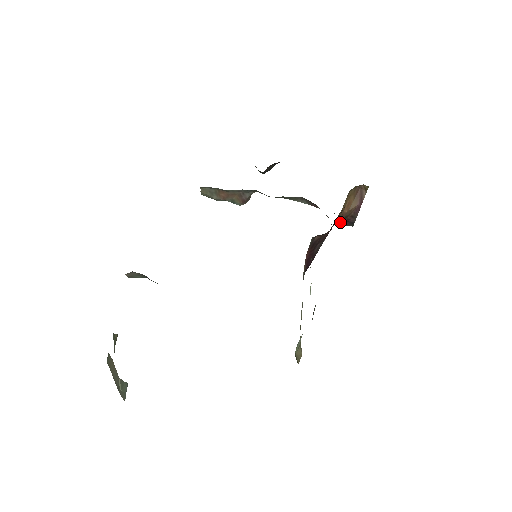
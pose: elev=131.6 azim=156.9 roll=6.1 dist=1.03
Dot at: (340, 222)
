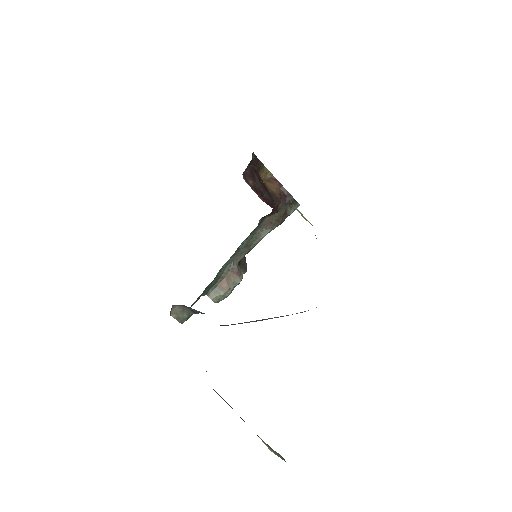
Dot at: (282, 201)
